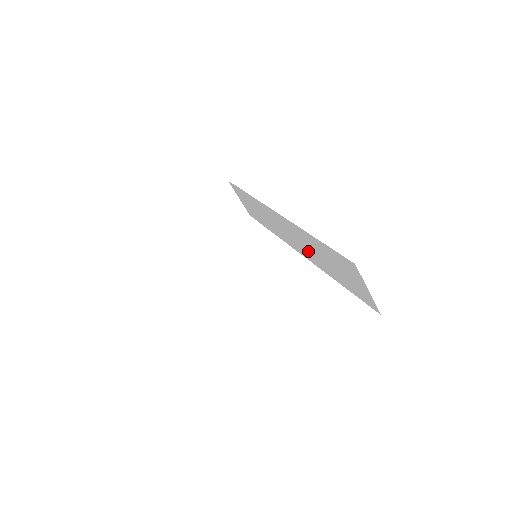
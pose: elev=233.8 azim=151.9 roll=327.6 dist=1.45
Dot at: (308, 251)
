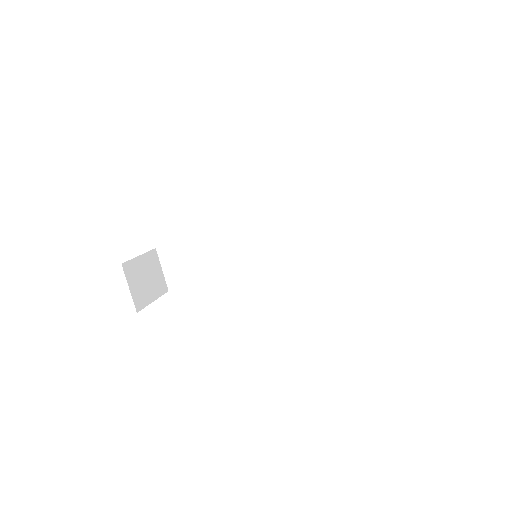
Dot at: (297, 248)
